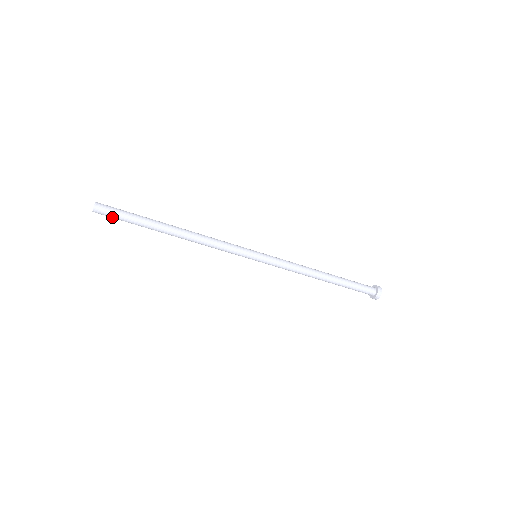
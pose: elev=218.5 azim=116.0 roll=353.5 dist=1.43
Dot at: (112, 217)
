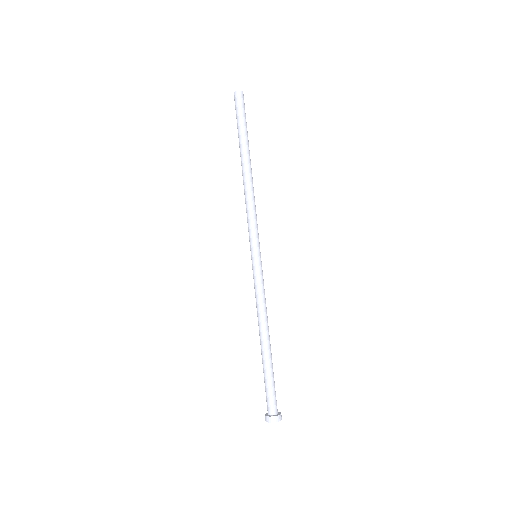
Dot at: (240, 108)
